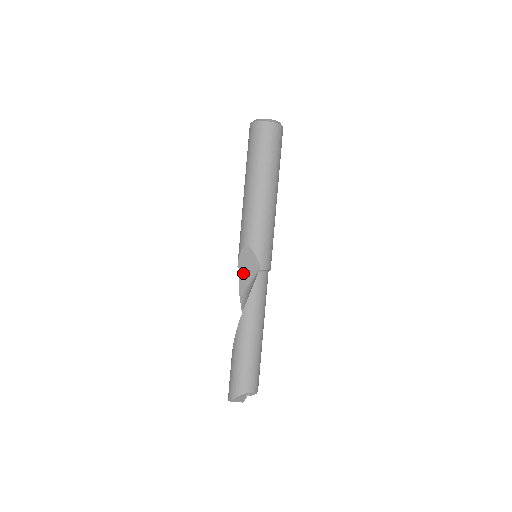
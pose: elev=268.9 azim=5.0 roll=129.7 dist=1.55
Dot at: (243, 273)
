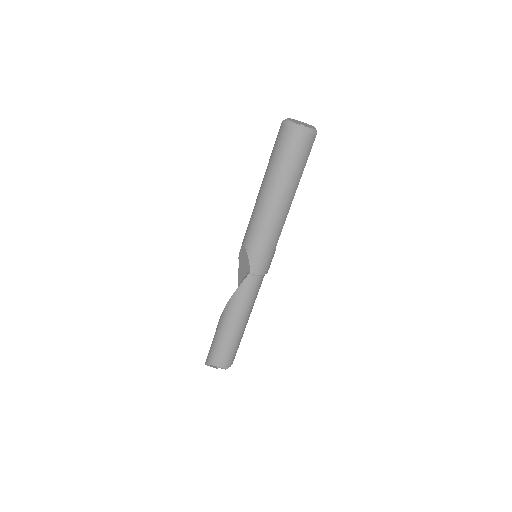
Dot at: (241, 267)
